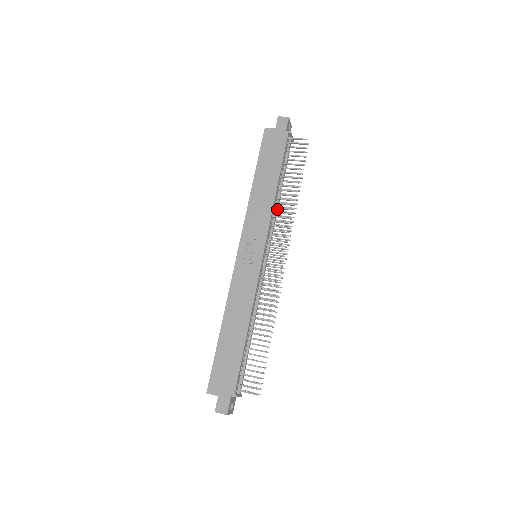
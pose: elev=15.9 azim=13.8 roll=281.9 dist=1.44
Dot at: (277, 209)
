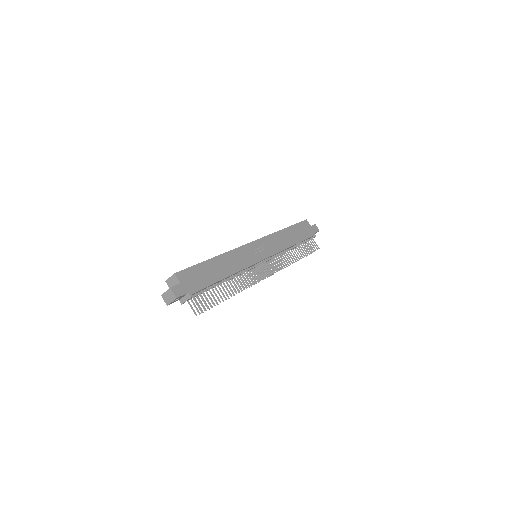
Dot at: occluded
